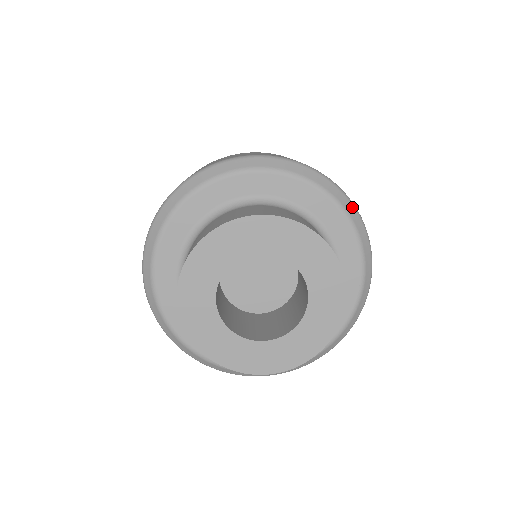
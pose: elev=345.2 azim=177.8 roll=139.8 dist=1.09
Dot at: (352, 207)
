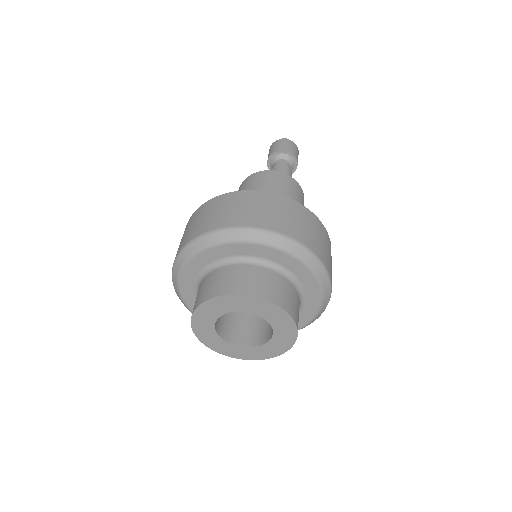
Dot at: (292, 244)
